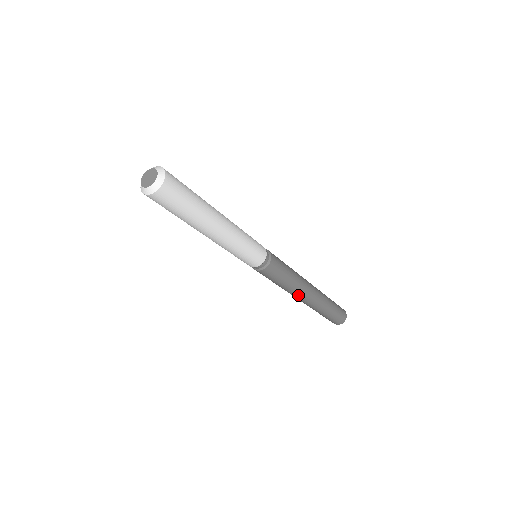
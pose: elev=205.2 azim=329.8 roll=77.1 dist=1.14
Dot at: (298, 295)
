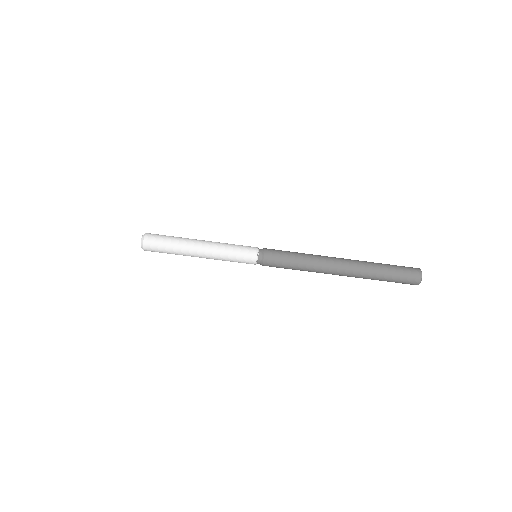
Dot at: (324, 271)
